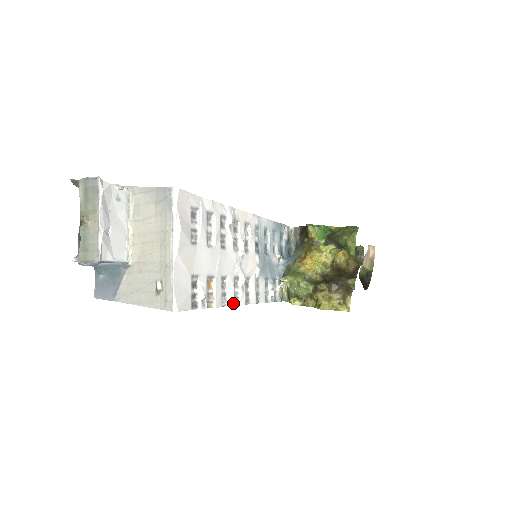
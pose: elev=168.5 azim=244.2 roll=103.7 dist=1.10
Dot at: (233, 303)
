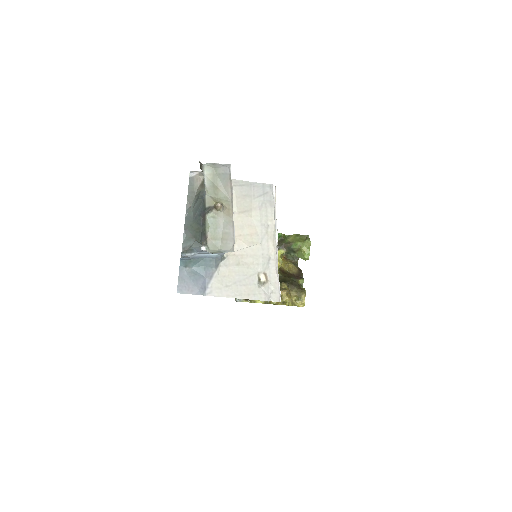
Dot at: occluded
